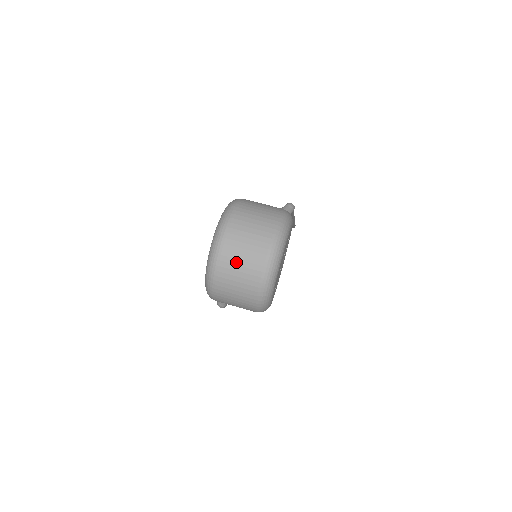
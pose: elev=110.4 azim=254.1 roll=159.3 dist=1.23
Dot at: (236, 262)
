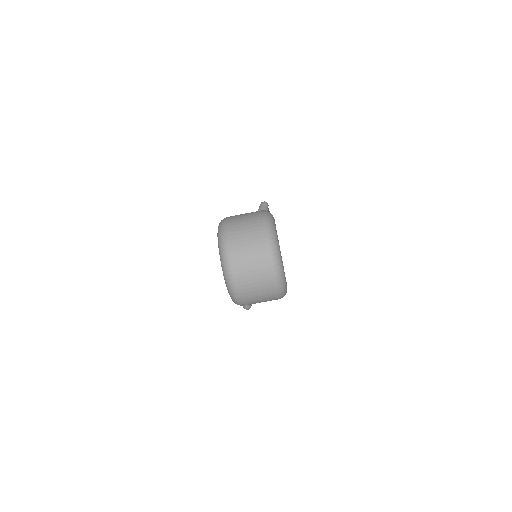
Dot at: (247, 269)
